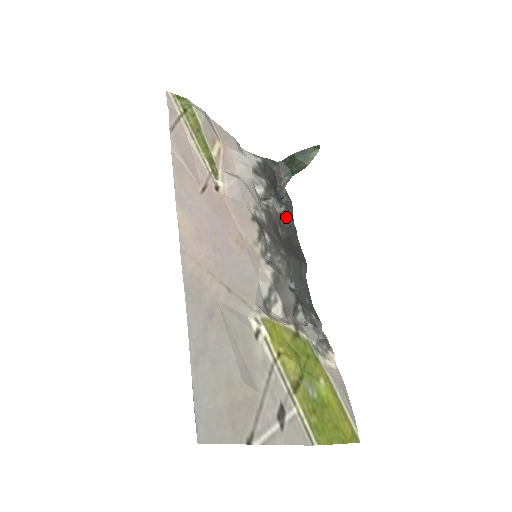
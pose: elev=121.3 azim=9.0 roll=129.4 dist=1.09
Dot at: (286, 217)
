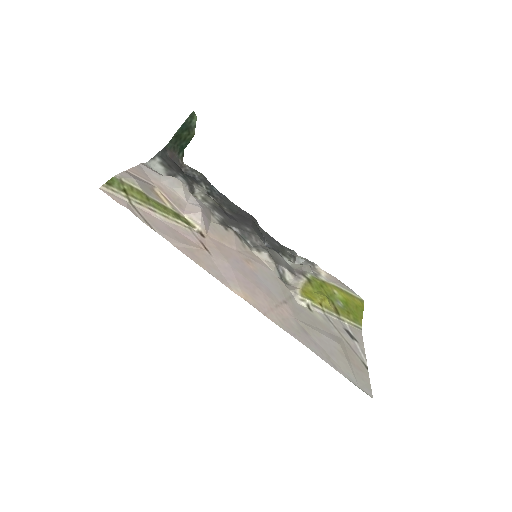
Dot at: (212, 192)
